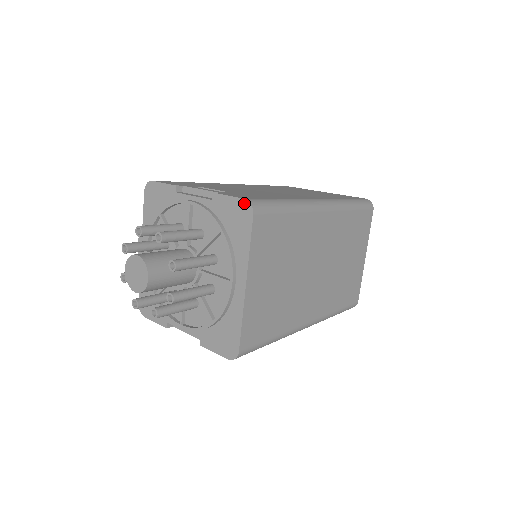
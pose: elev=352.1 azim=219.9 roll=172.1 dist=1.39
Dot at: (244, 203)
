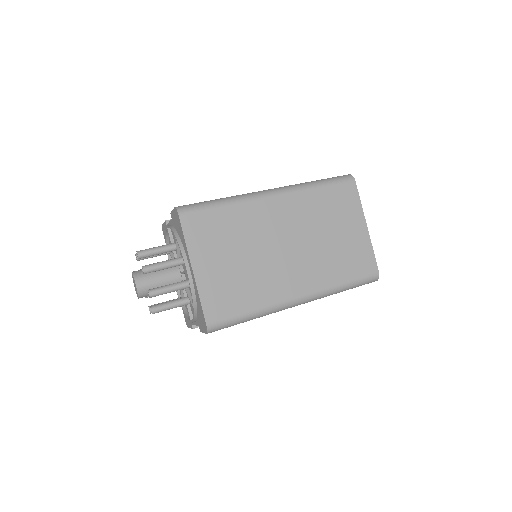
Dot at: (175, 210)
